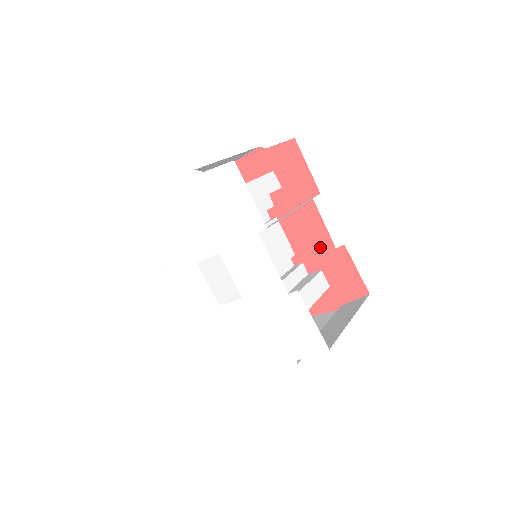
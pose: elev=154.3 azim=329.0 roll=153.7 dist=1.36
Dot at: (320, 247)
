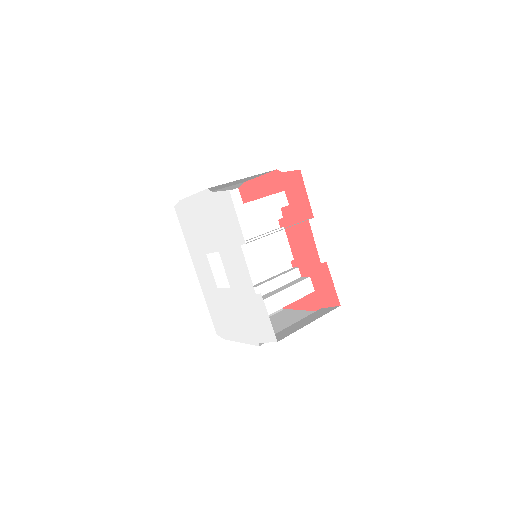
Dot at: (311, 259)
